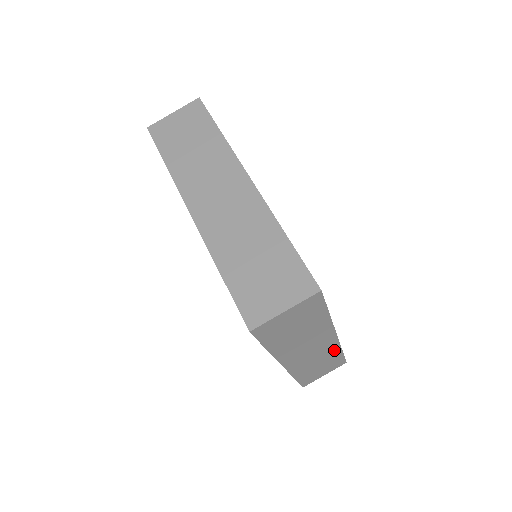
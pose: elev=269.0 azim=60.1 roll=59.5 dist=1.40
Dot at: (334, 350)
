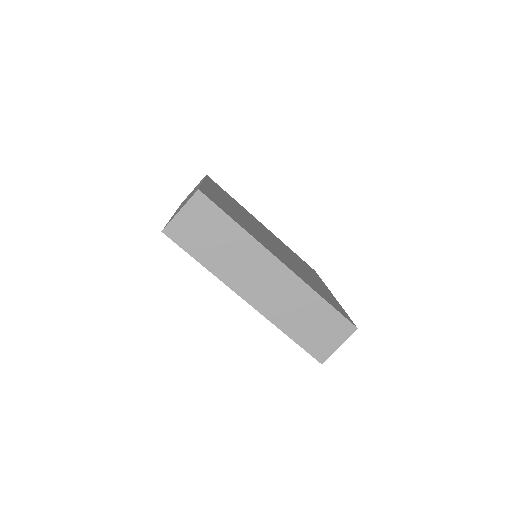
Dot at: (305, 292)
